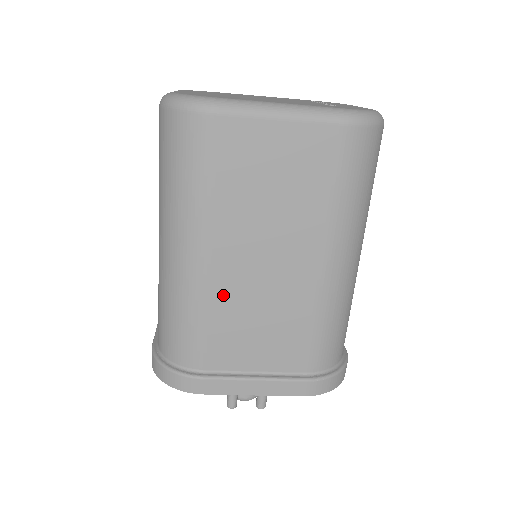
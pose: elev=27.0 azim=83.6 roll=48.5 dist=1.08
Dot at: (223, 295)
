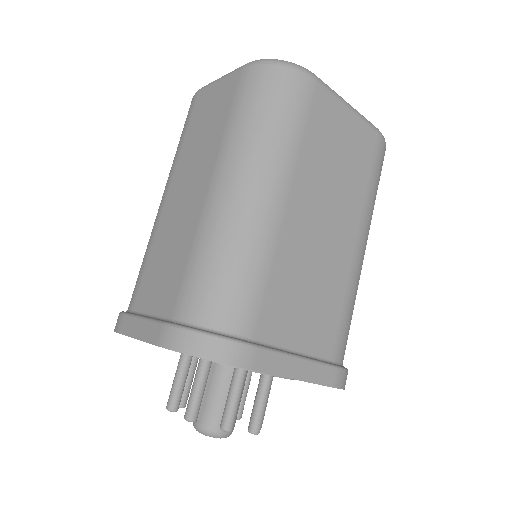
Dot at: (289, 249)
